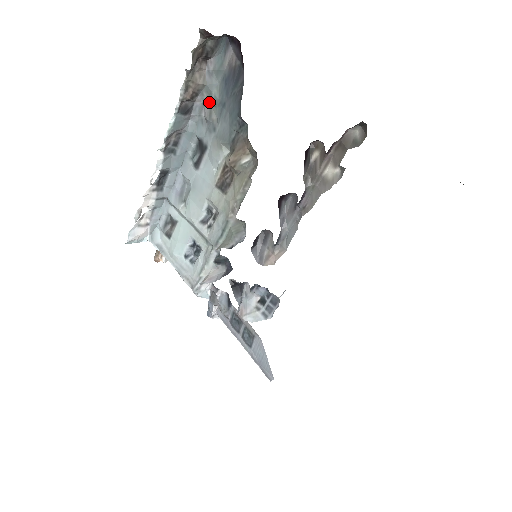
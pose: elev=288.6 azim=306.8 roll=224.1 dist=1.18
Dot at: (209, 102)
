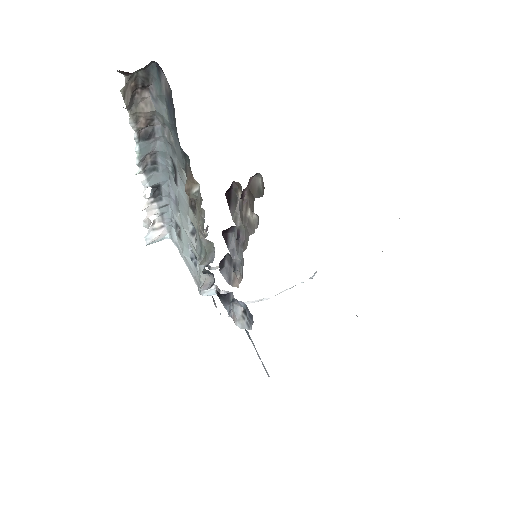
Dot at: (166, 124)
